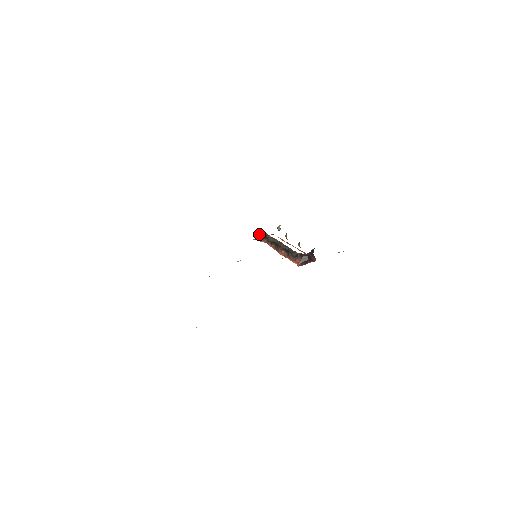
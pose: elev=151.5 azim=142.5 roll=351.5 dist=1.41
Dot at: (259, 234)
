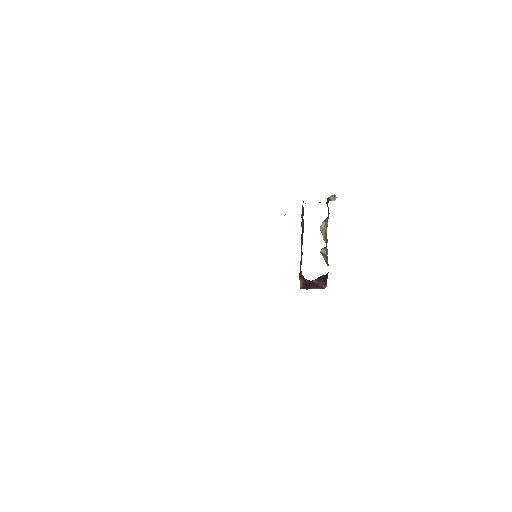
Dot at: occluded
